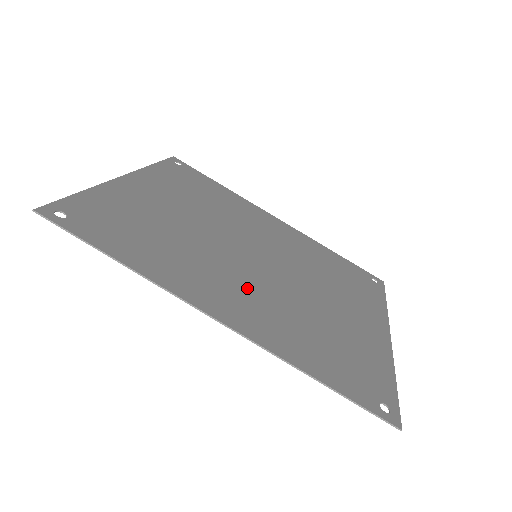
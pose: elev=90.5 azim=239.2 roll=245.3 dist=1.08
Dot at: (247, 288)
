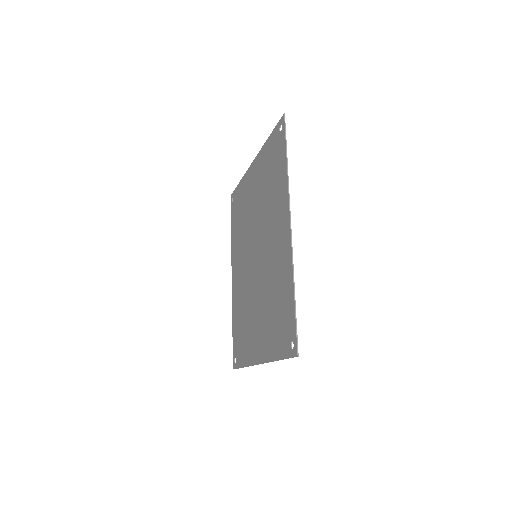
Dot at: (273, 247)
